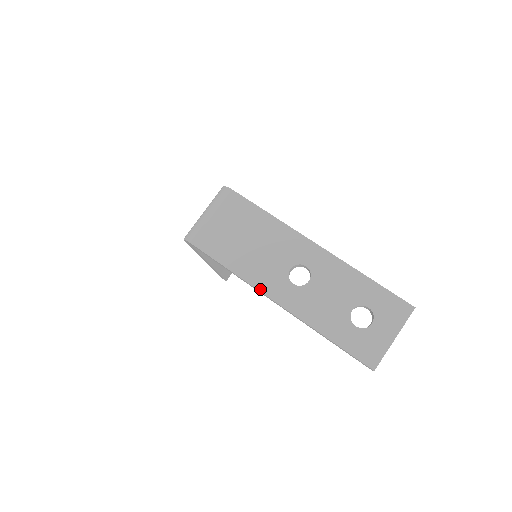
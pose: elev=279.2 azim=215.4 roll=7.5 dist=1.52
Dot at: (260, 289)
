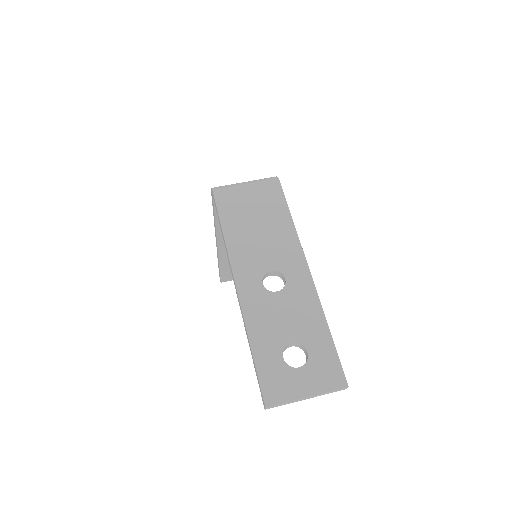
Dot at: (233, 265)
